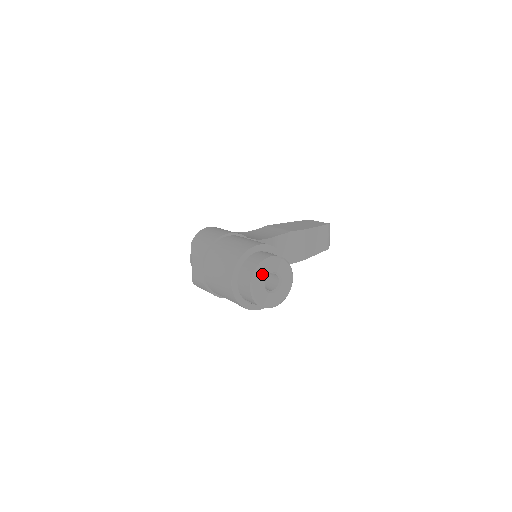
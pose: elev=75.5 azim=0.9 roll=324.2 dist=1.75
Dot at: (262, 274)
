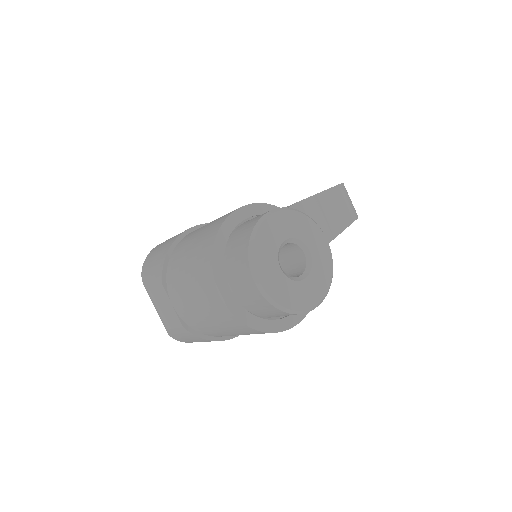
Dot at: (266, 249)
